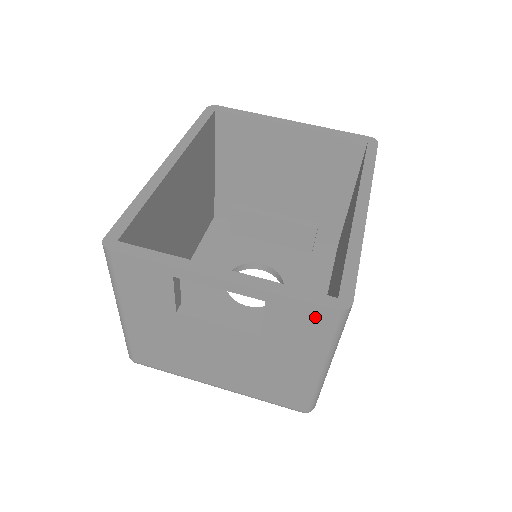
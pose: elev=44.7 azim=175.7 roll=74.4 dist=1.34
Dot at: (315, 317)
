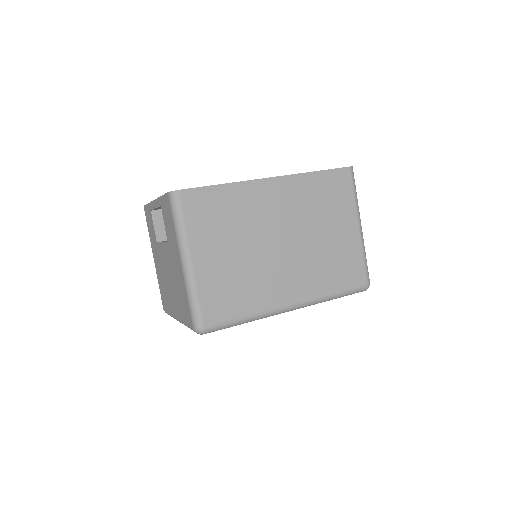
Dot at: (168, 206)
